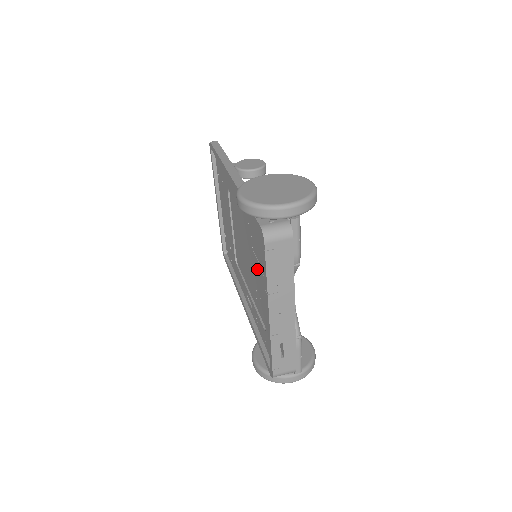
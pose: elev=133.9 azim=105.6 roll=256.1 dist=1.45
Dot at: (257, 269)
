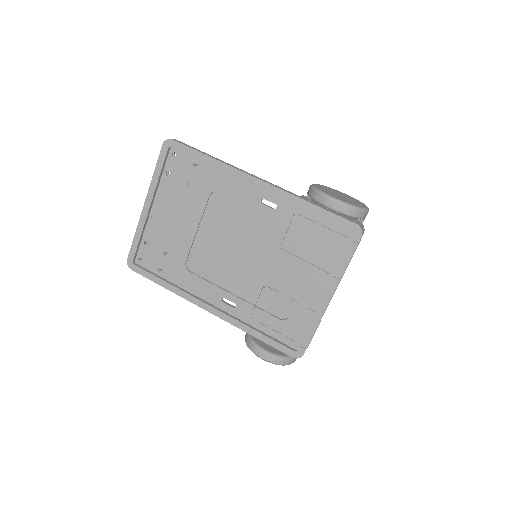
Dot at: (287, 265)
